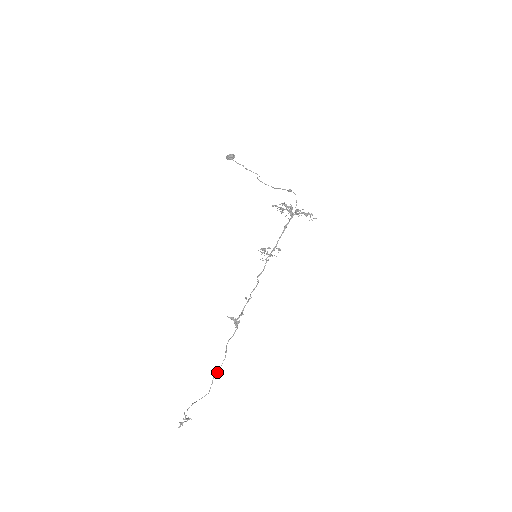
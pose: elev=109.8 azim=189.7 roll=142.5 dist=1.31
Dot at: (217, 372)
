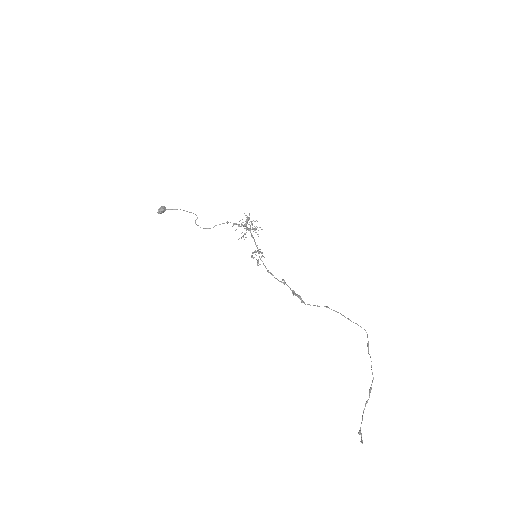
Dot at: occluded
